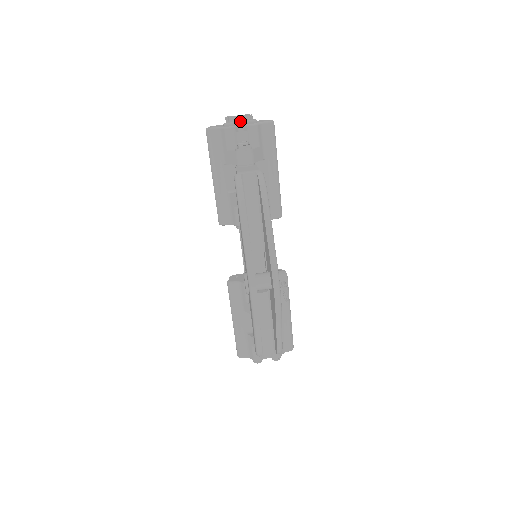
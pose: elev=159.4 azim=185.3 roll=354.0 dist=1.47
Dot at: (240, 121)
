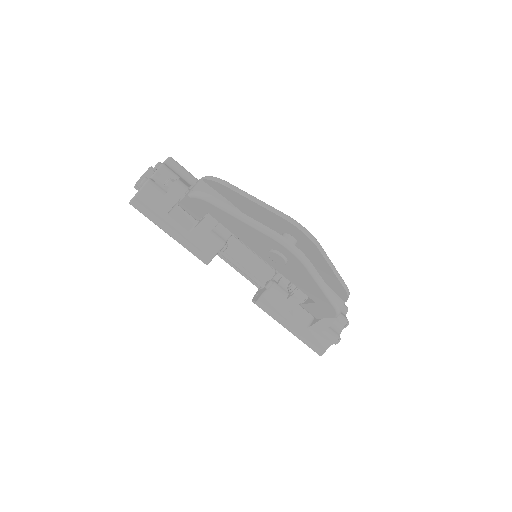
Dot at: (148, 176)
